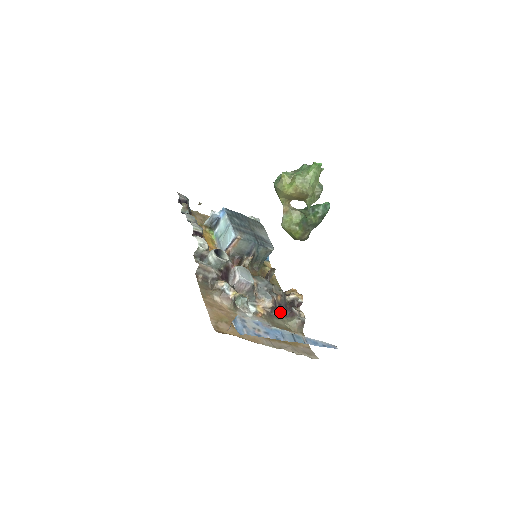
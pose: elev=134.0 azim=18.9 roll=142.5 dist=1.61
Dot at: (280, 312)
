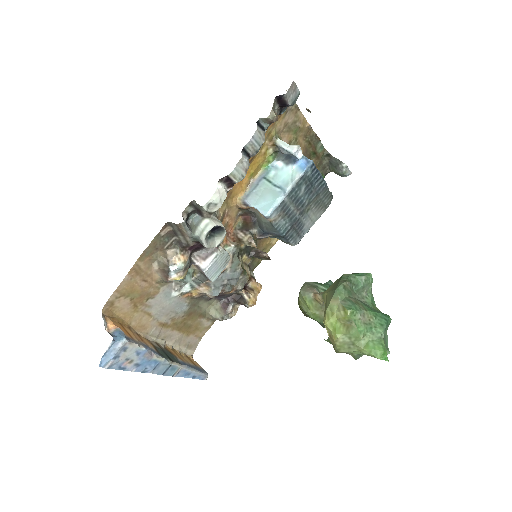
Dot at: (218, 296)
